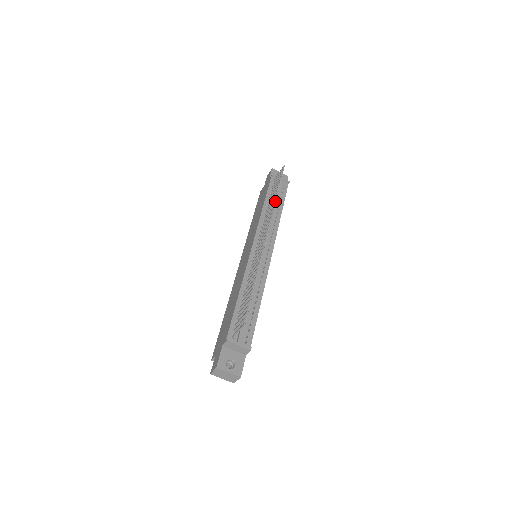
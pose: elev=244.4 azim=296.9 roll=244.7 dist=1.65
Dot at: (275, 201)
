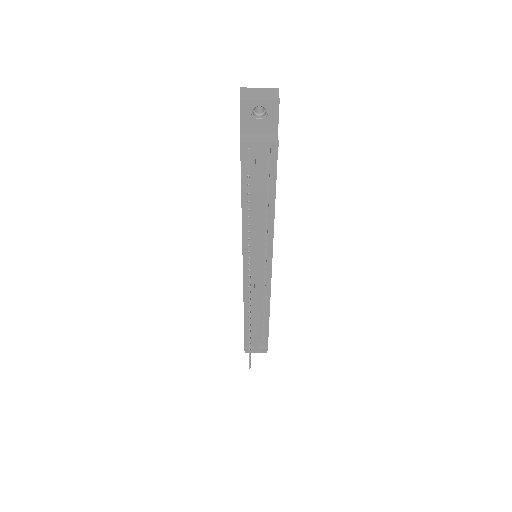
Dot at: (248, 252)
